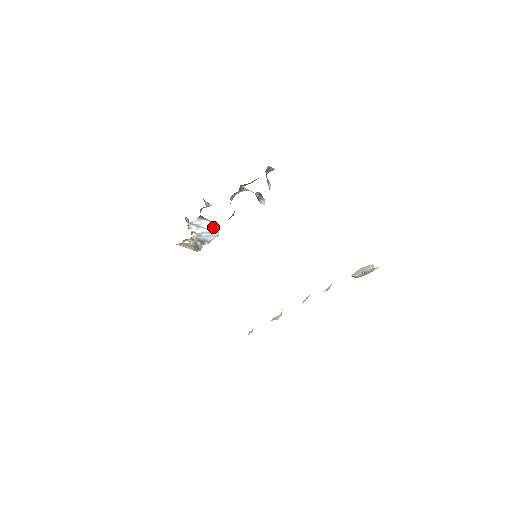
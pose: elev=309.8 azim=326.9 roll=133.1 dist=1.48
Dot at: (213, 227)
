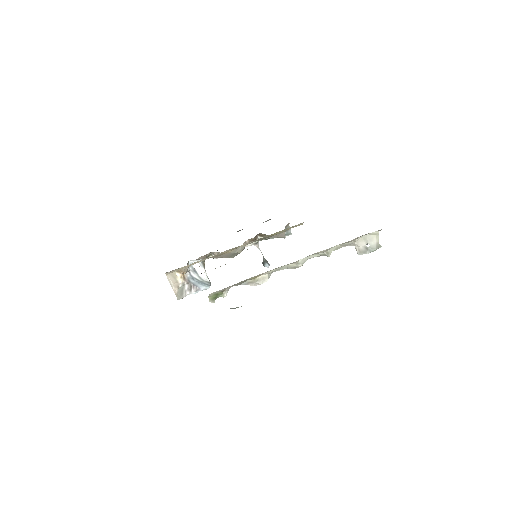
Dot at: (207, 281)
